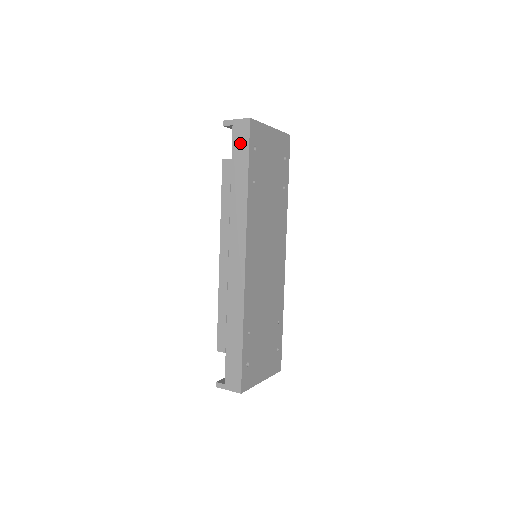
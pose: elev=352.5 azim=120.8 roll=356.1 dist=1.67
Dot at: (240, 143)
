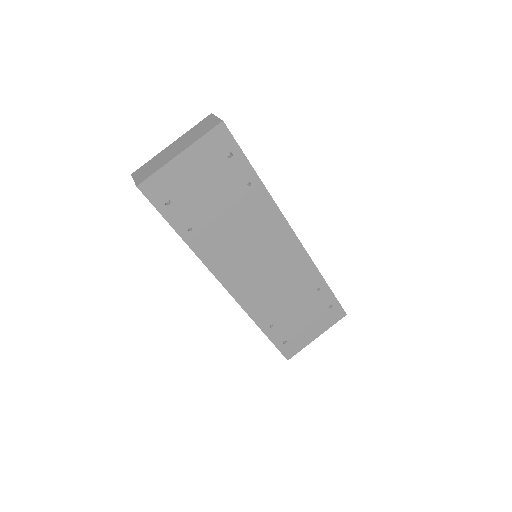
Dot at: occluded
